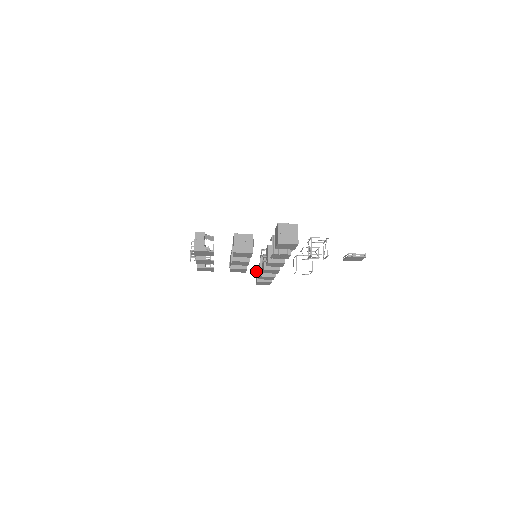
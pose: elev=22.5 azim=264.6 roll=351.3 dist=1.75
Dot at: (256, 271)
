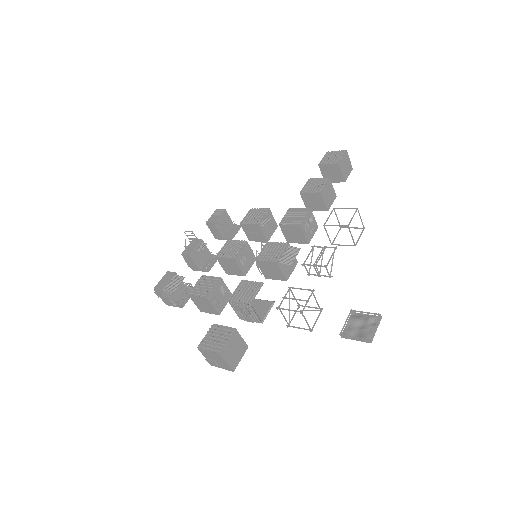
Dot at: (324, 157)
